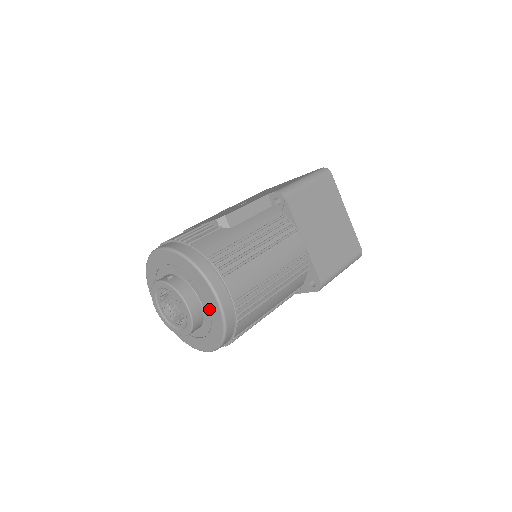
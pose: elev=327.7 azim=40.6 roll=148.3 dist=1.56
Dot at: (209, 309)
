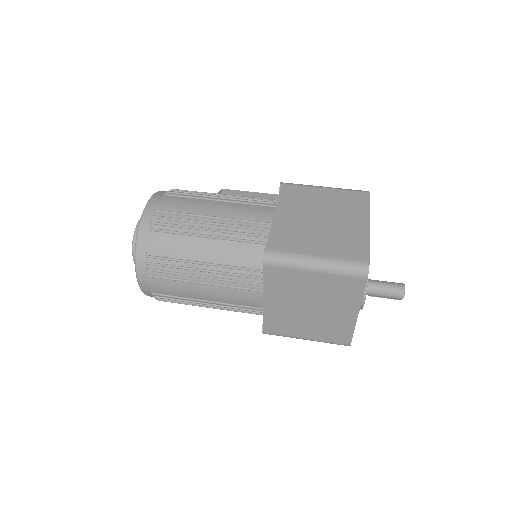
Dot at: occluded
